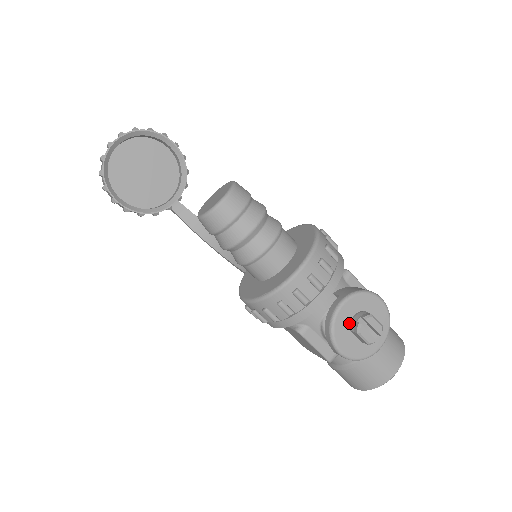
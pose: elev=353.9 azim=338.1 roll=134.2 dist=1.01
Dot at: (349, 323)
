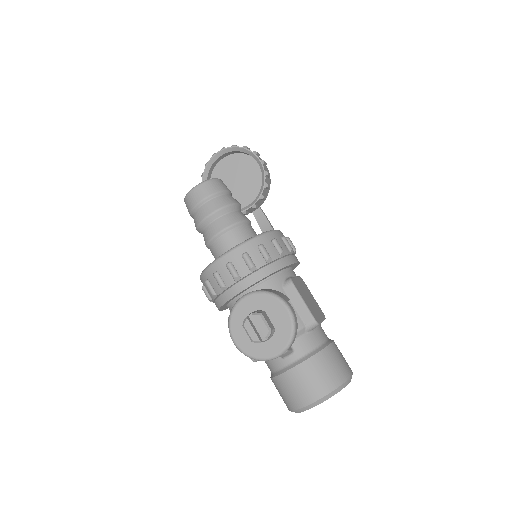
Dot at: occluded
